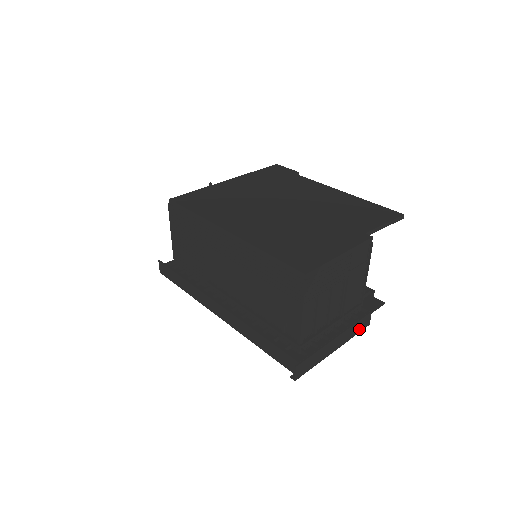
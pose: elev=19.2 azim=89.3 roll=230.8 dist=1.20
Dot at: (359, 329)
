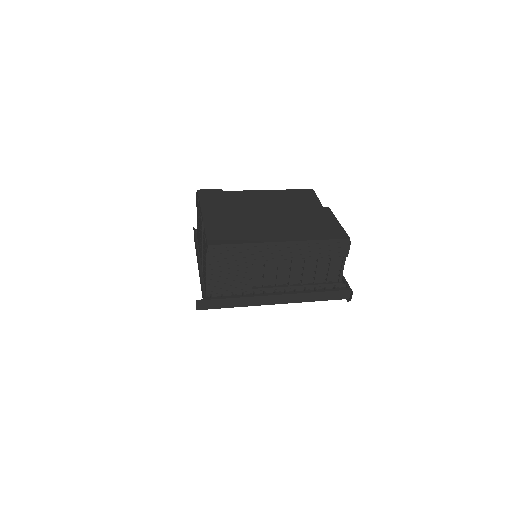
Dot at: occluded
